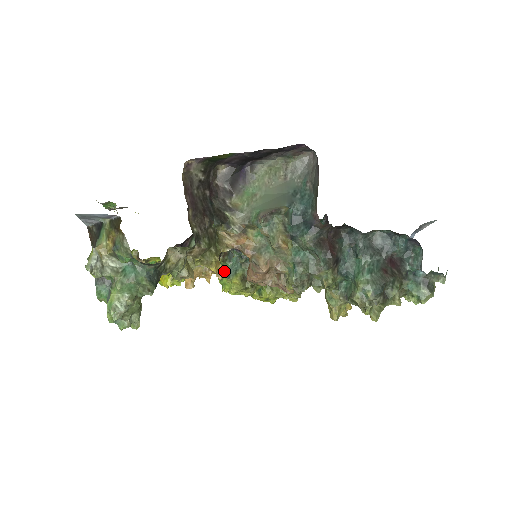
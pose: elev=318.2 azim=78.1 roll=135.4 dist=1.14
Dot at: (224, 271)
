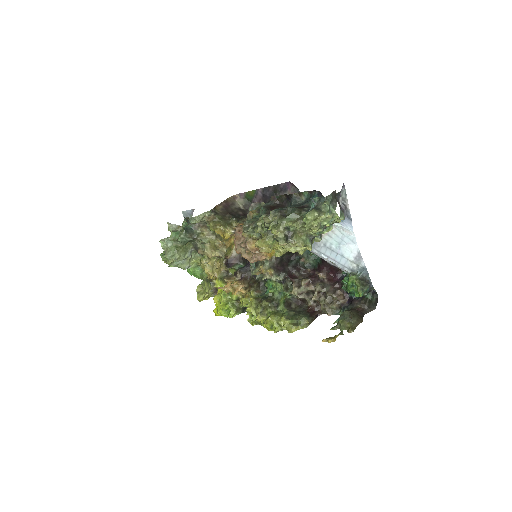
Dot at: occluded
